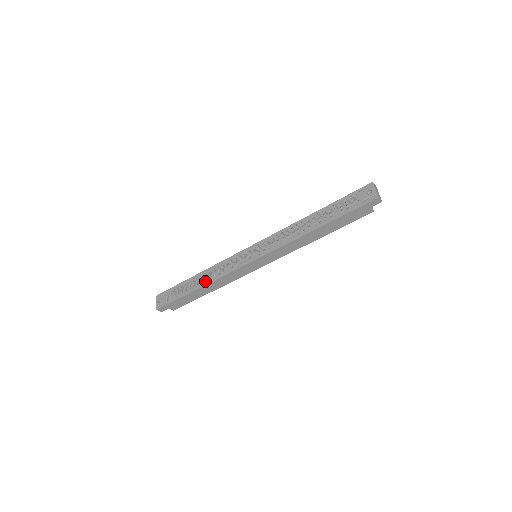
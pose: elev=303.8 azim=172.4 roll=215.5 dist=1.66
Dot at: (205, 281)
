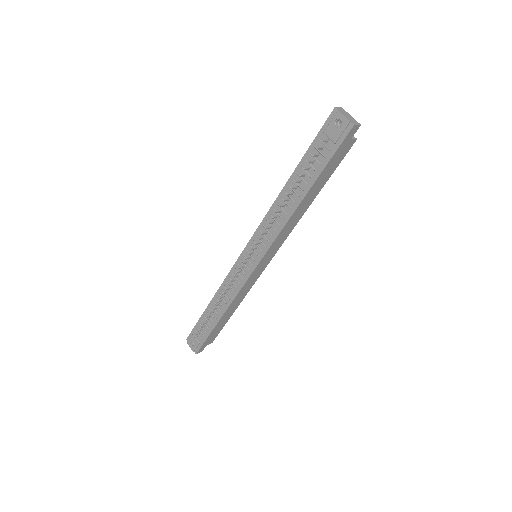
Dot at: (222, 307)
